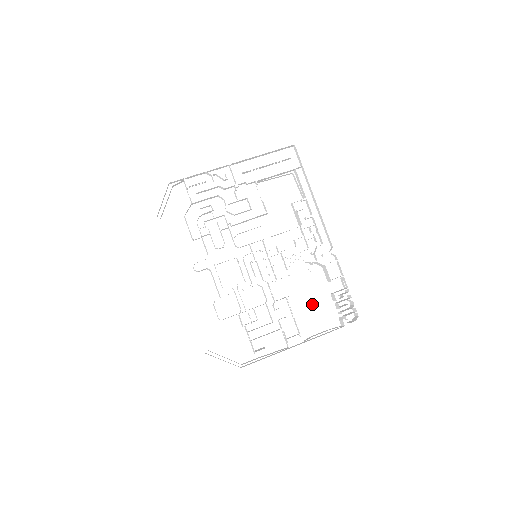
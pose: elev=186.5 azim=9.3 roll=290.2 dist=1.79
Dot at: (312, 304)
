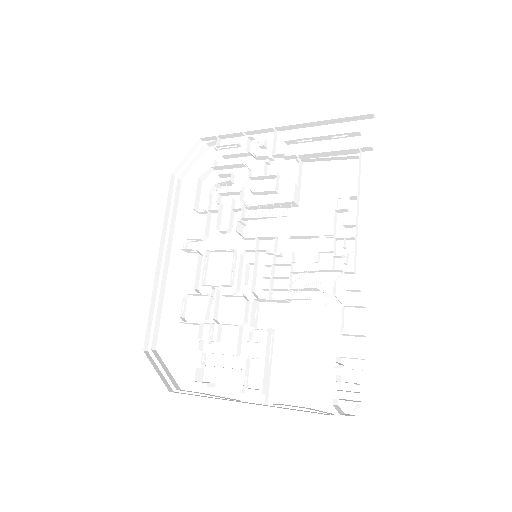
Dot at: (305, 357)
